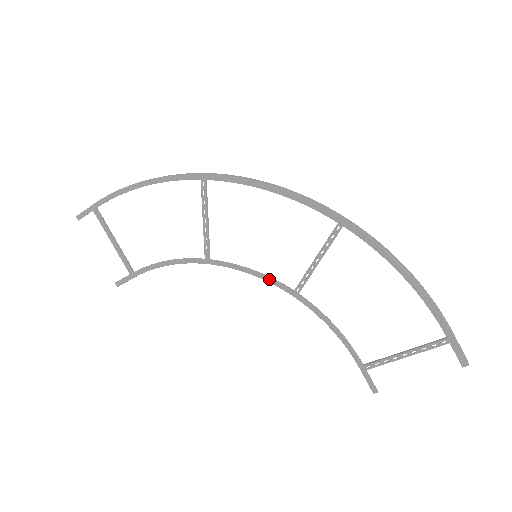
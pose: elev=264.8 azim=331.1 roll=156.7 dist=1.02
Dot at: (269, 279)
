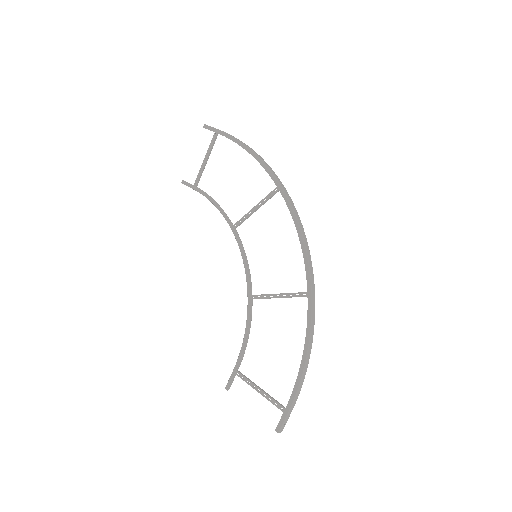
Dot at: (248, 274)
